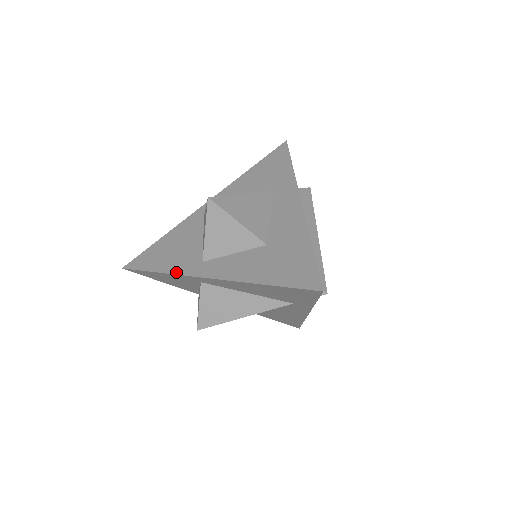
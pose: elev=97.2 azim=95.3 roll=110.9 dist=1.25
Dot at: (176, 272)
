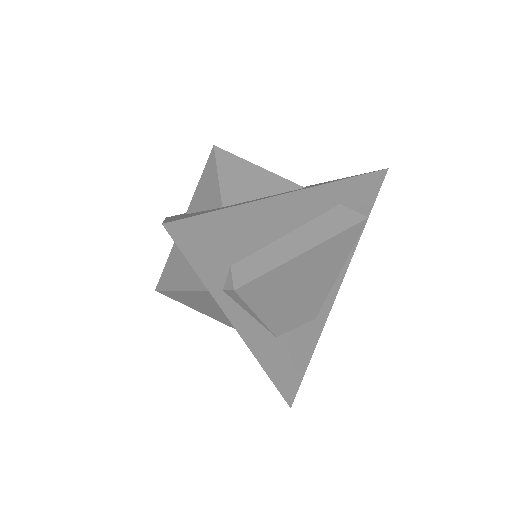
Dot at: occluded
